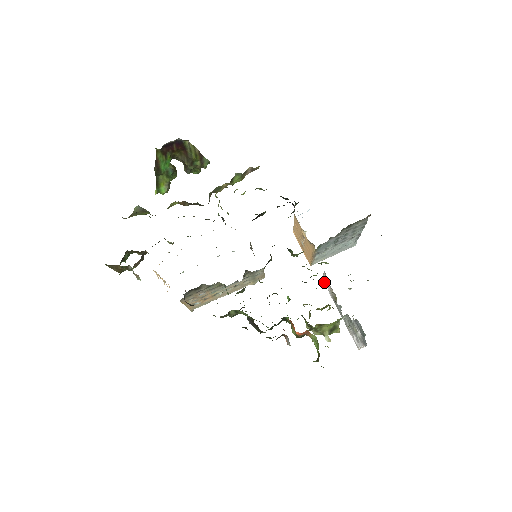
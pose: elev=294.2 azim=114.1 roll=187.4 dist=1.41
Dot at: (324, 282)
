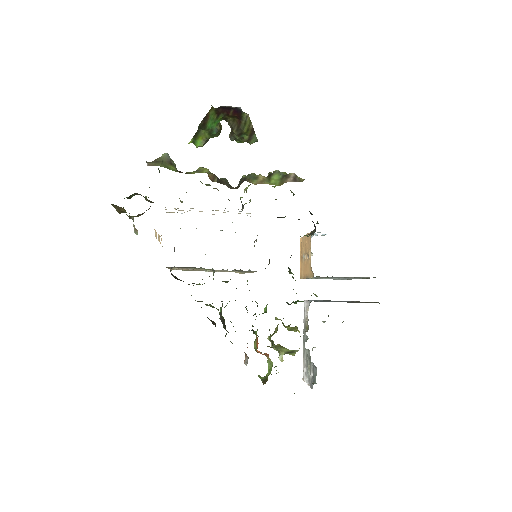
Dot at: (304, 306)
